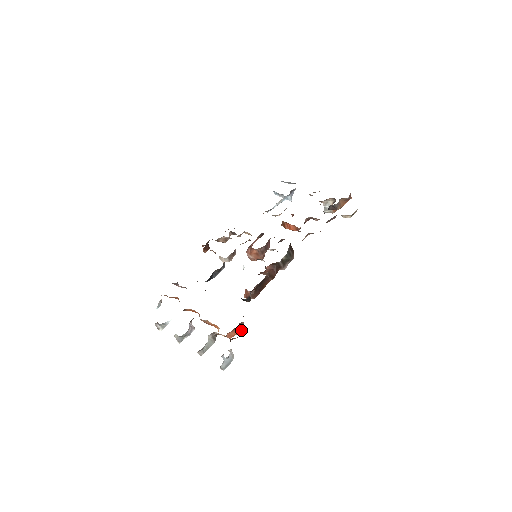
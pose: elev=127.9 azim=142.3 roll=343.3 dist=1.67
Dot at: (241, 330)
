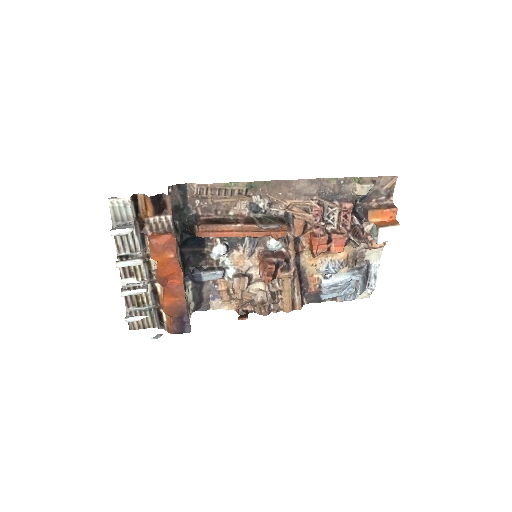
Dot at: (166, 234)
